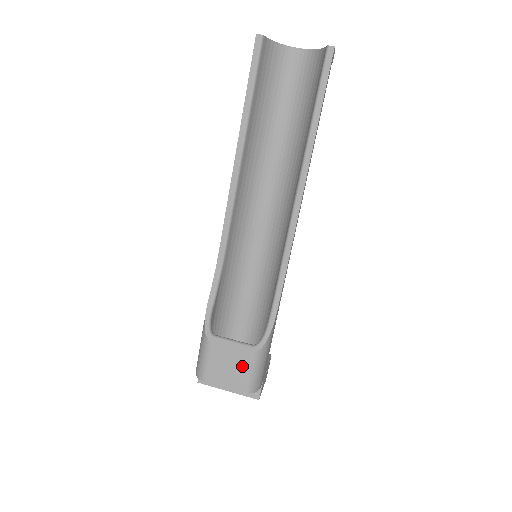
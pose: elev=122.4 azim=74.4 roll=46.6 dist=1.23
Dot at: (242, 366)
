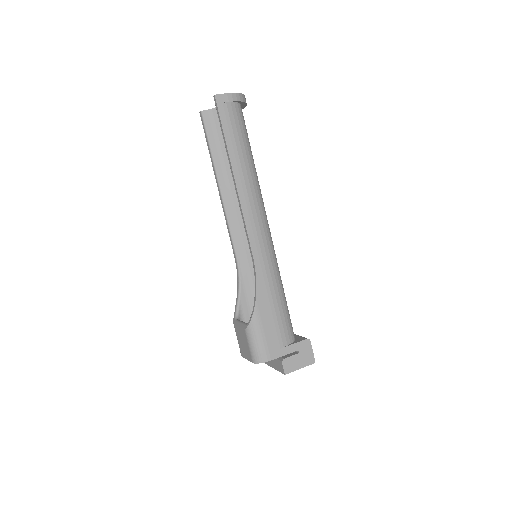
Dot at: (246, 341)
